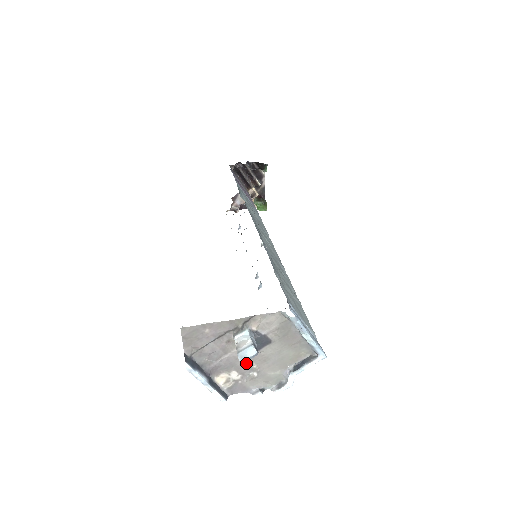
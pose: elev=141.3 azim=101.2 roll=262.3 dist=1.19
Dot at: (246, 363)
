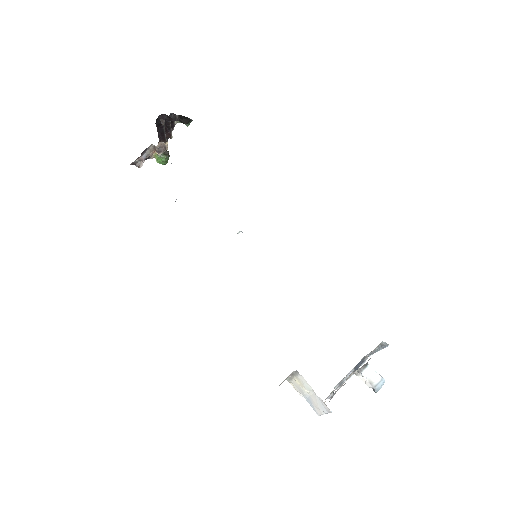
Dot at: occluded
